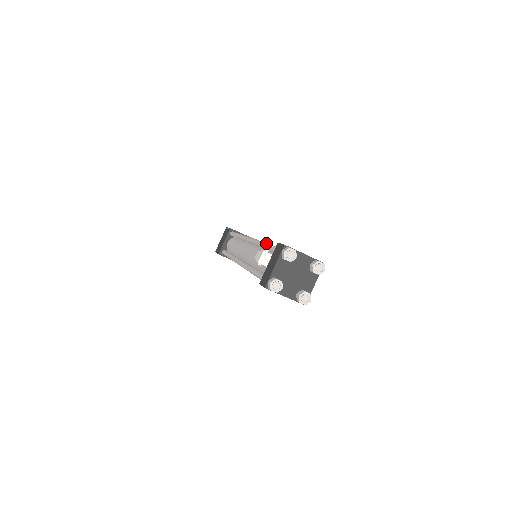
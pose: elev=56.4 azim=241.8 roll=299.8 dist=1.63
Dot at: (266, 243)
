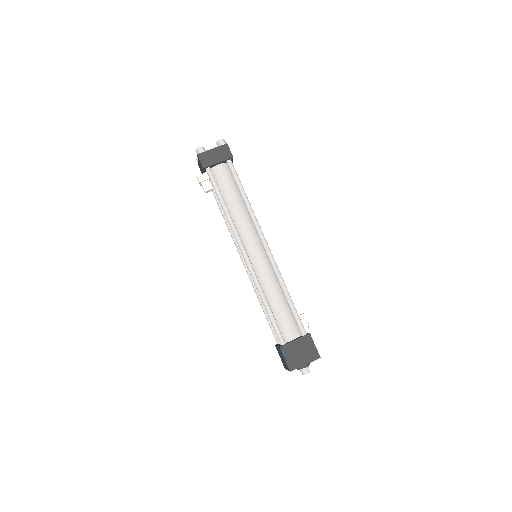
Dot at: (199, 183)
